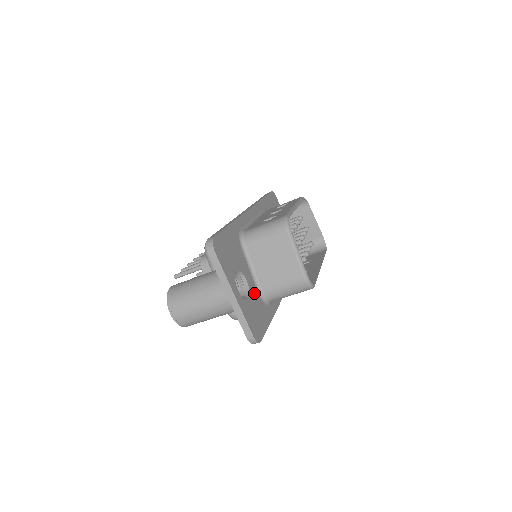
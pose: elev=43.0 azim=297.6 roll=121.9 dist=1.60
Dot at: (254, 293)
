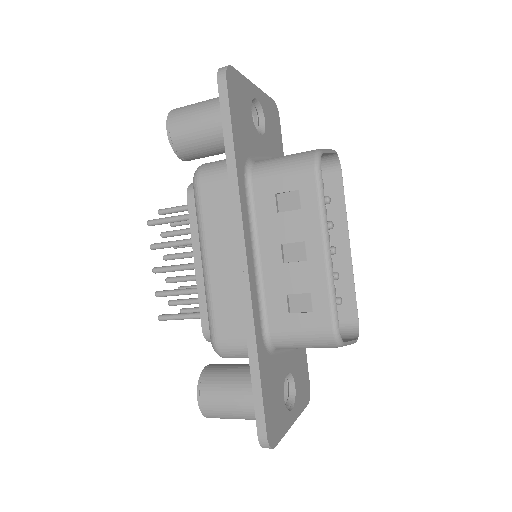
Dot at: (293, 362)
